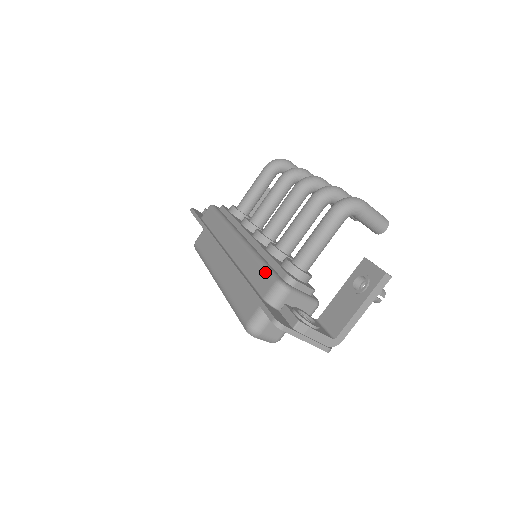
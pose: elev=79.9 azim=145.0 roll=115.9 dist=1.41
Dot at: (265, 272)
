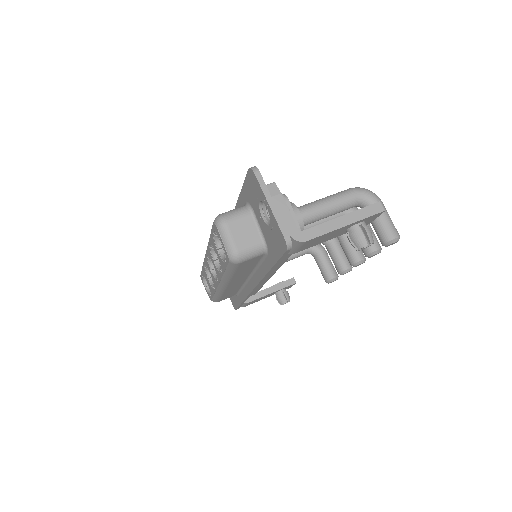
Dot at: occluded
